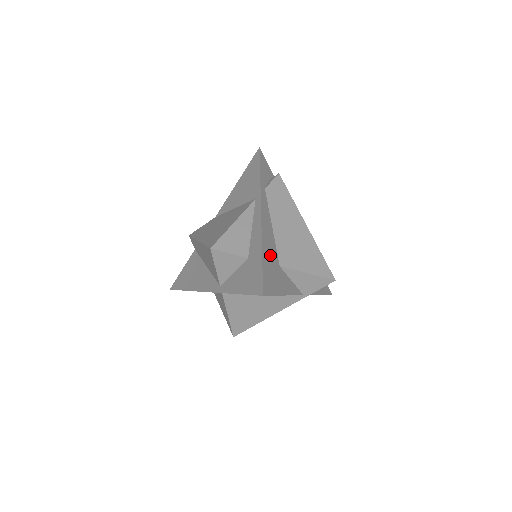
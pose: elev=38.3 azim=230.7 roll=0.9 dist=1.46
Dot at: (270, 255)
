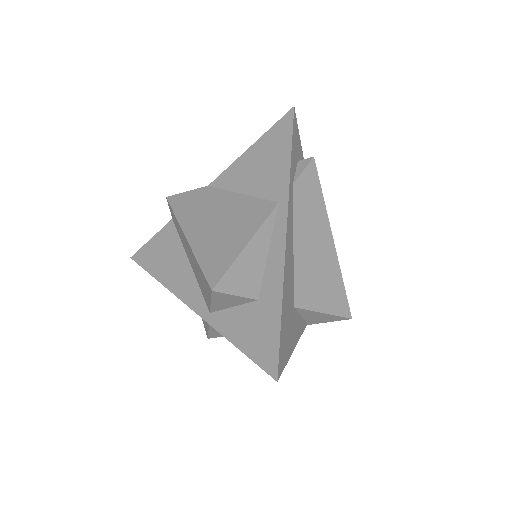
Dot at: (288, 301)
